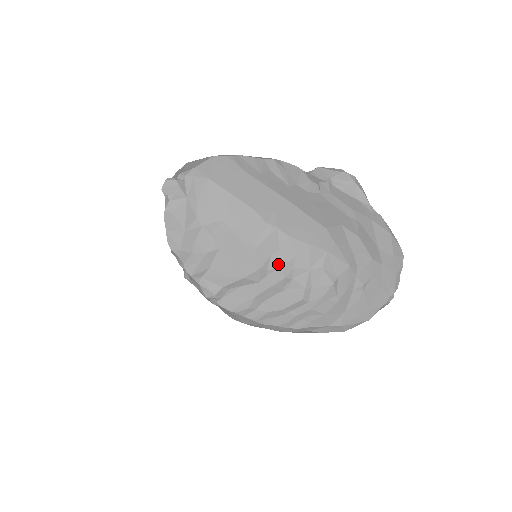
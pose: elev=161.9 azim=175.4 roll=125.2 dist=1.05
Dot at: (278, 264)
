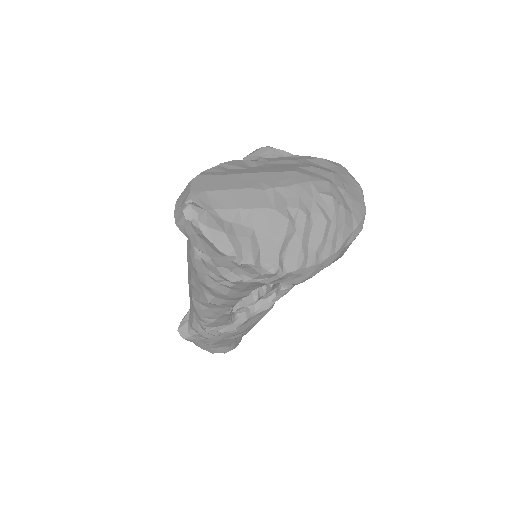
Dot at: (295, 209)
